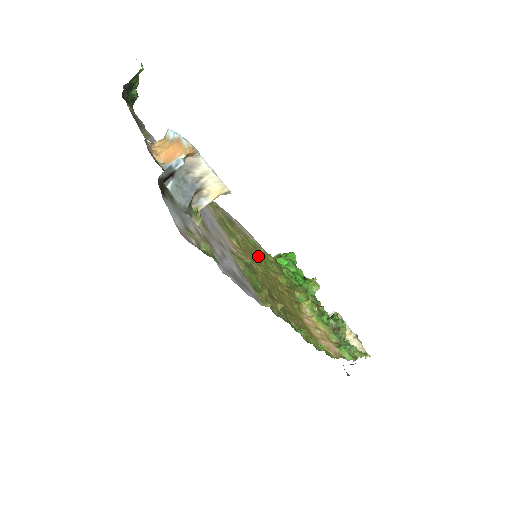
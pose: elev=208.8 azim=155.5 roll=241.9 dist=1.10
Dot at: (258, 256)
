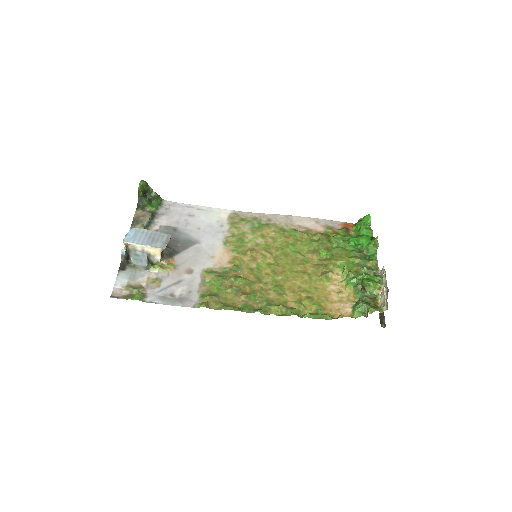
Dot at: (287, 246)
